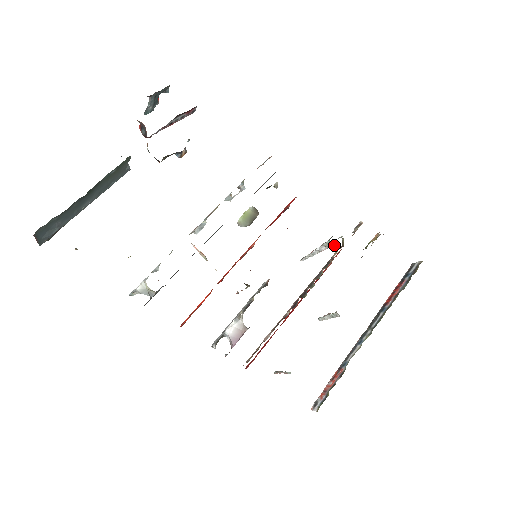
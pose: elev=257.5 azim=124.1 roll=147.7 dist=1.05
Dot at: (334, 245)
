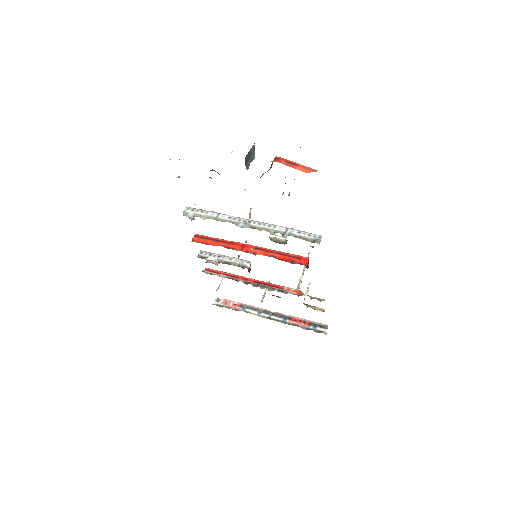
Dot at: occluded
